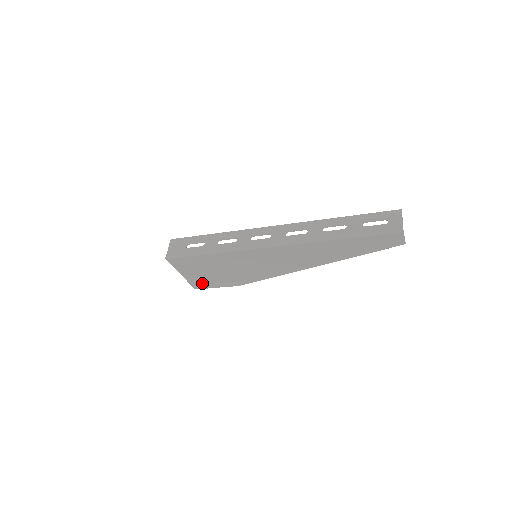
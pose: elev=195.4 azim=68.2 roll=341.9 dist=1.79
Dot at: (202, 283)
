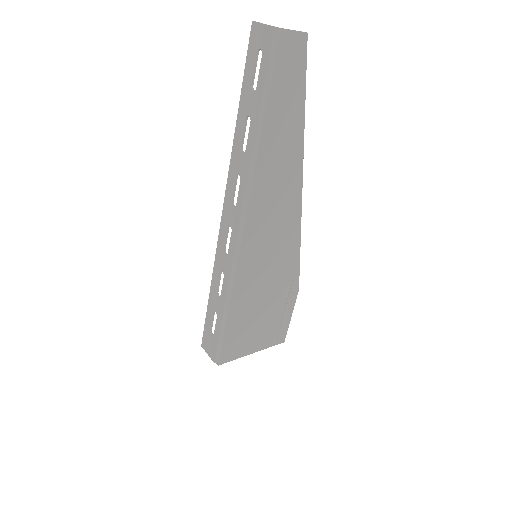
Dot at: (276, 332)
